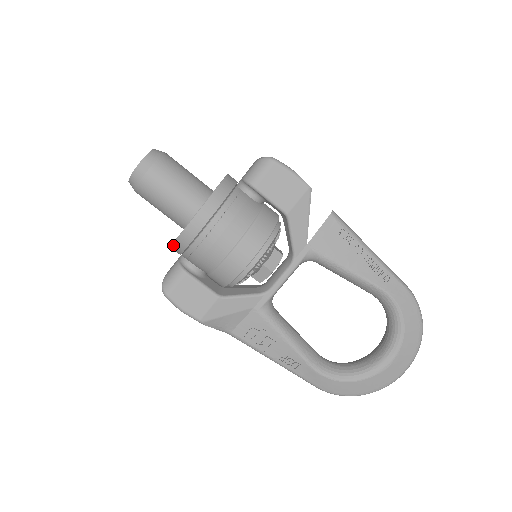
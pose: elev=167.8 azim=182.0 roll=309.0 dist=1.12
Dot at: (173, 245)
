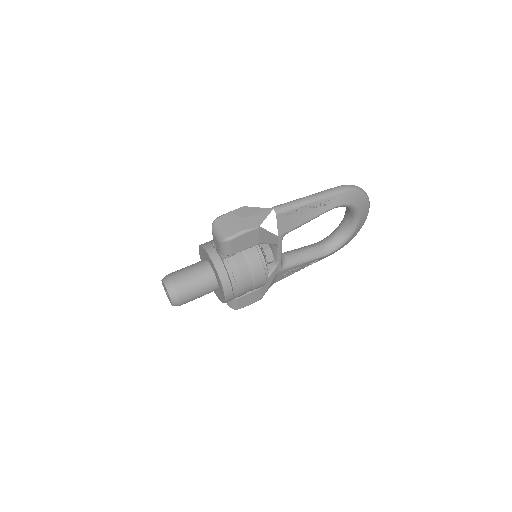
Dot at: occluded
